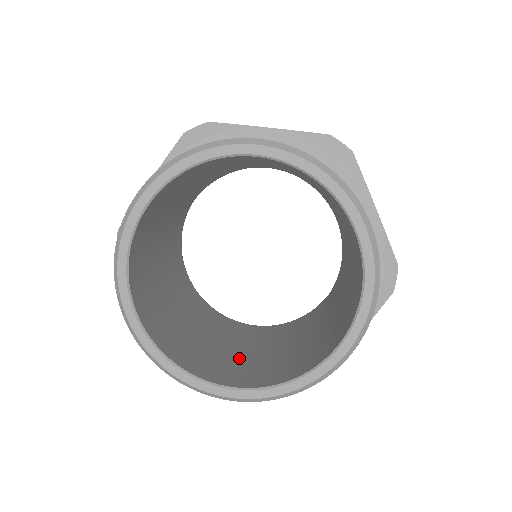
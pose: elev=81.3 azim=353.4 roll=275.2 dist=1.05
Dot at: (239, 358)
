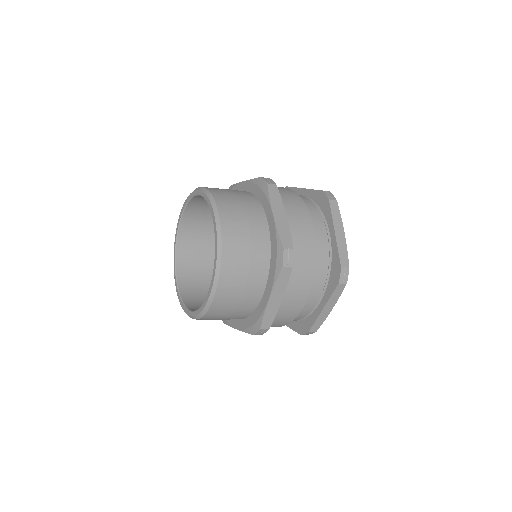
Dot at: occluded
